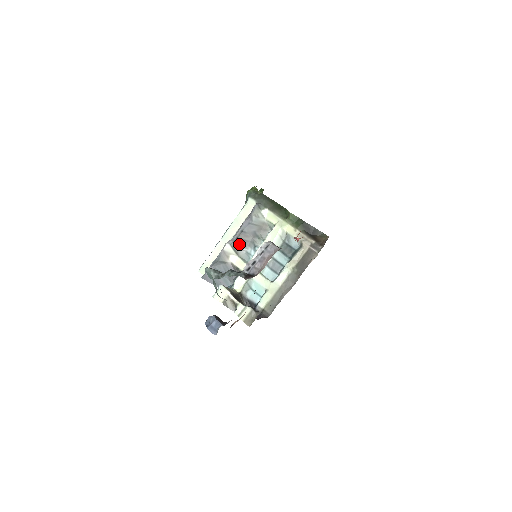
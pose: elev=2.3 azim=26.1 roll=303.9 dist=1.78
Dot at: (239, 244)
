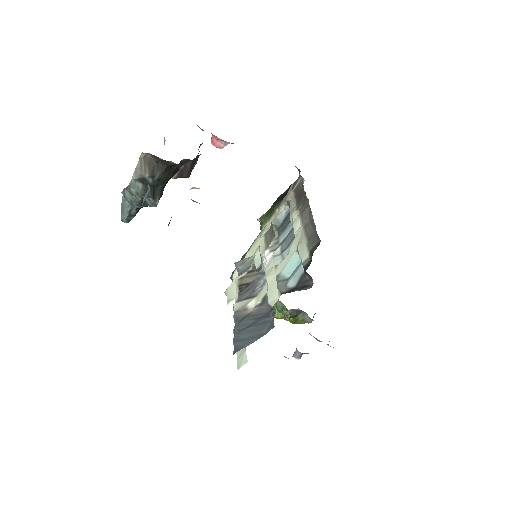
Dot at: (247, 292)
